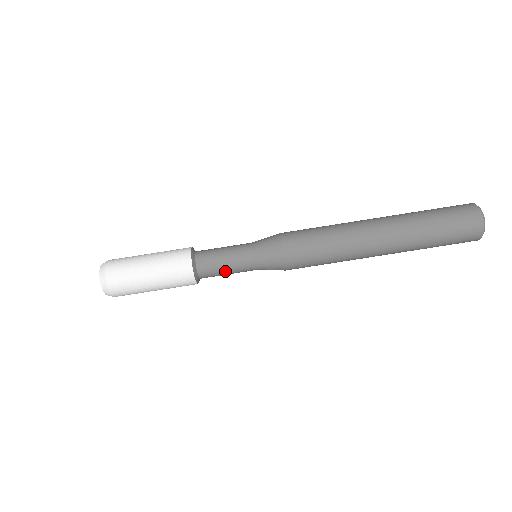
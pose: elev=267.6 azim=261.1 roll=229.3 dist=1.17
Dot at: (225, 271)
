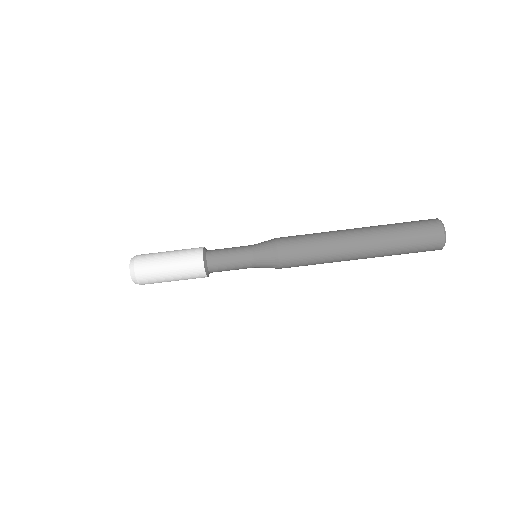
Dot at: occluded
